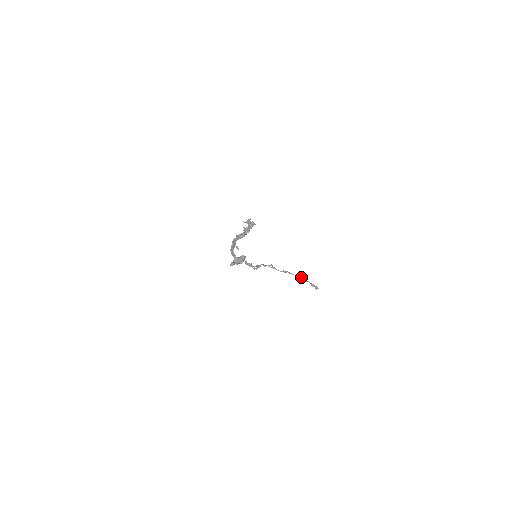
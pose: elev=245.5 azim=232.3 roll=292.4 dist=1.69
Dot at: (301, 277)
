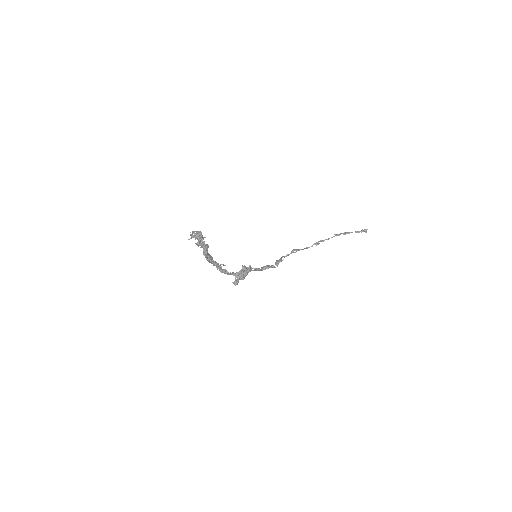
Dot at: (339, 235)
